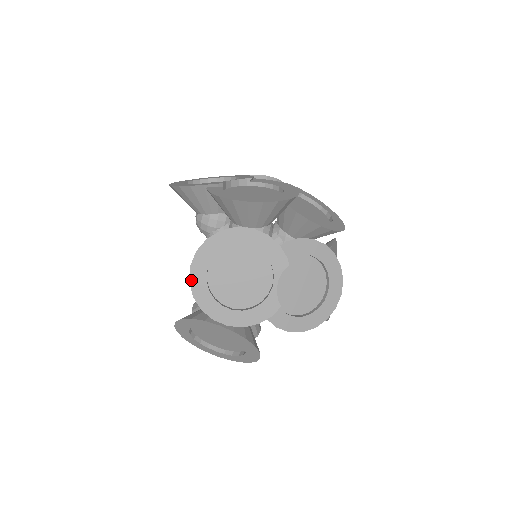
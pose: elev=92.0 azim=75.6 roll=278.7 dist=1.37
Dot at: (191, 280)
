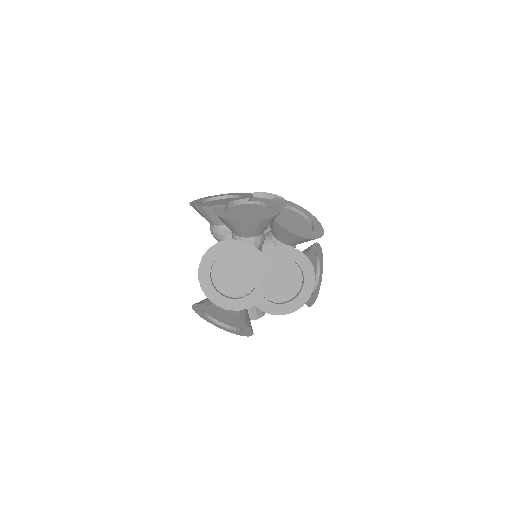
Dot at: (199, 277)
